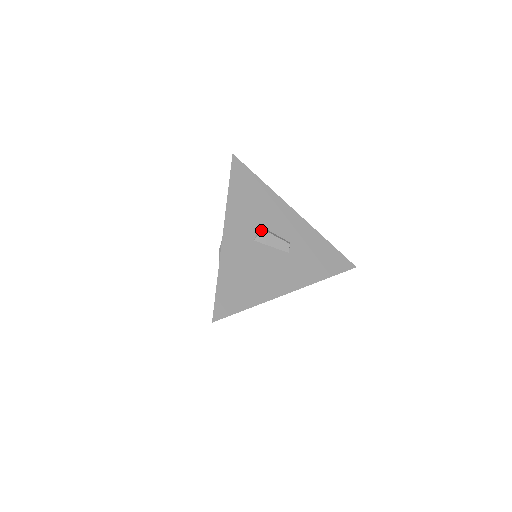
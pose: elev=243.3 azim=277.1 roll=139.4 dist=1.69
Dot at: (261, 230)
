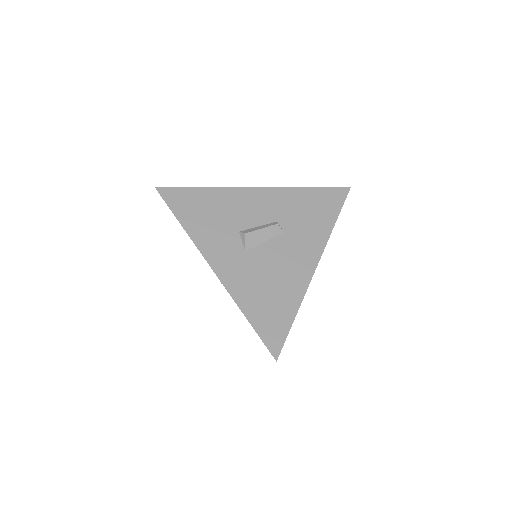
Dot at: (243, 236)
